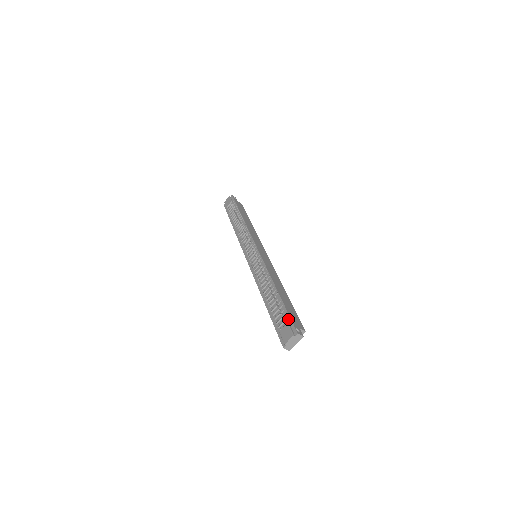
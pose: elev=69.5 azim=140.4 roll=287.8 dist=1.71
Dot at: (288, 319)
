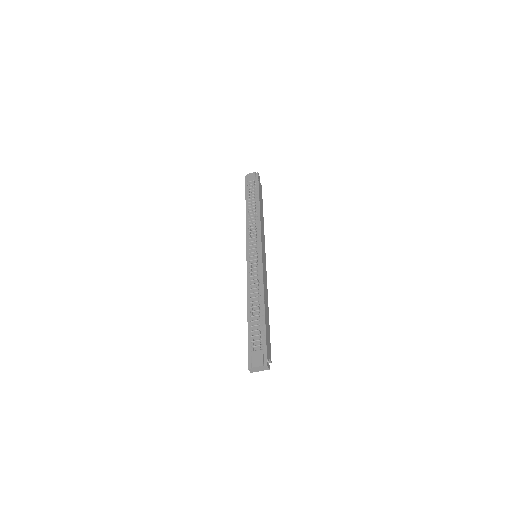
Dot at: (264, 346)
